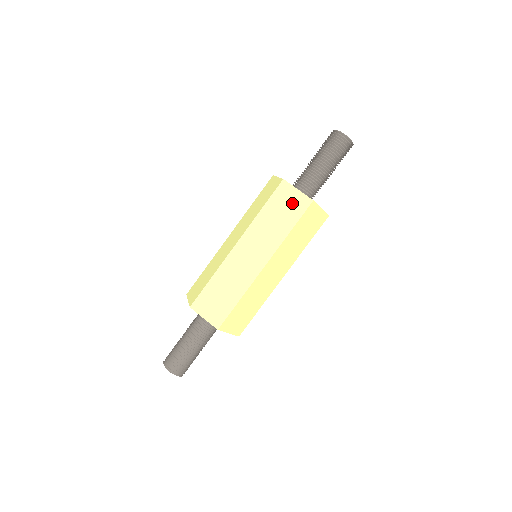
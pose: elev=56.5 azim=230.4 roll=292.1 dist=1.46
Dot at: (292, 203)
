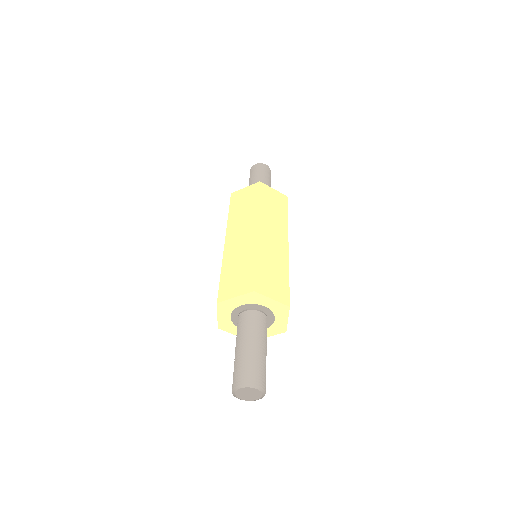
Dot at: (247, 194)
